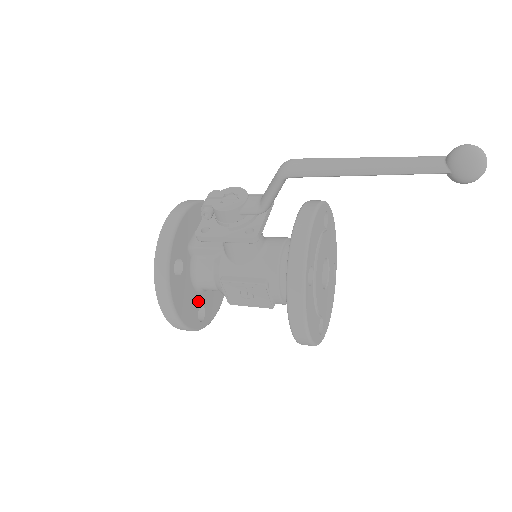
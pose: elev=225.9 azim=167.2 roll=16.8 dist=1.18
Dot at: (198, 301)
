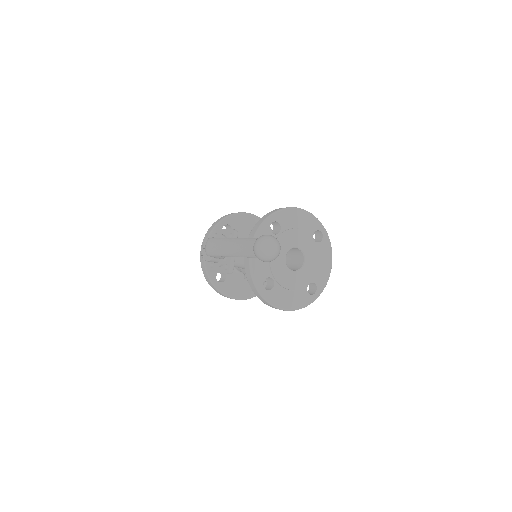
Dot at: occluded
